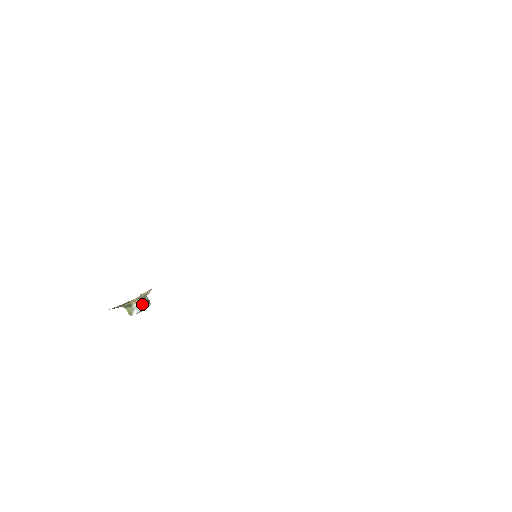
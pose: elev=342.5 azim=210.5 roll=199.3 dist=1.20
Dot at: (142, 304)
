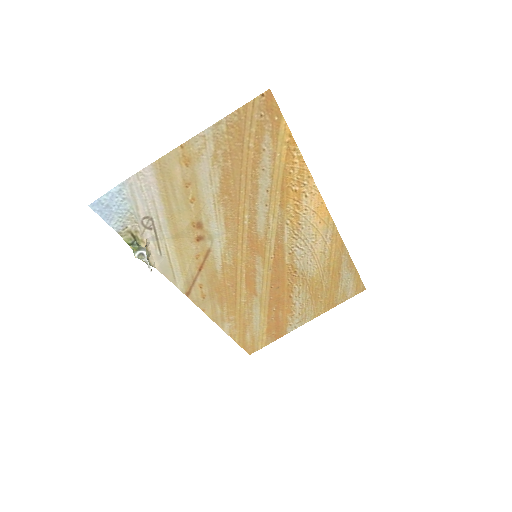
Dot at: (147, 259)
